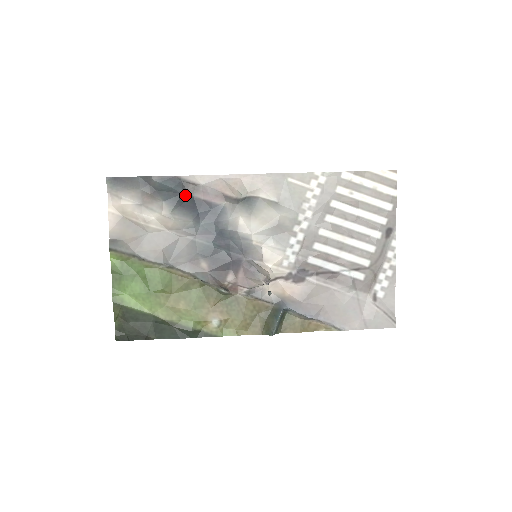
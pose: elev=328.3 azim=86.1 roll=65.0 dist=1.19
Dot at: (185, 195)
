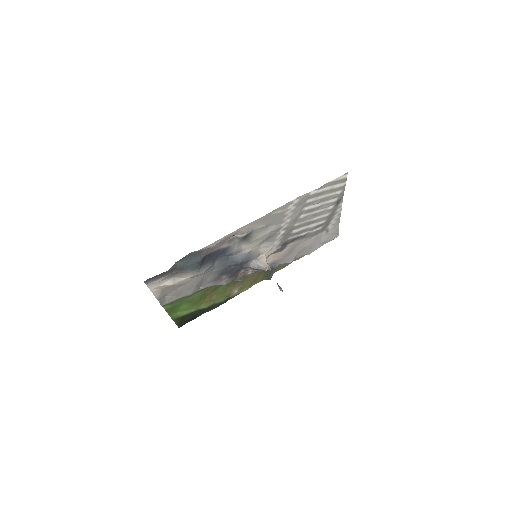
Dot at: (203, 258)
